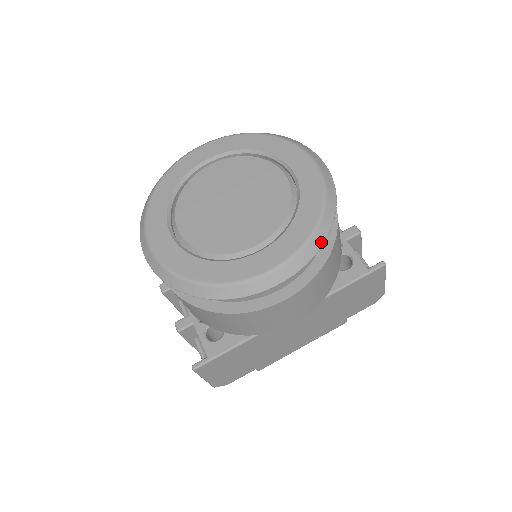
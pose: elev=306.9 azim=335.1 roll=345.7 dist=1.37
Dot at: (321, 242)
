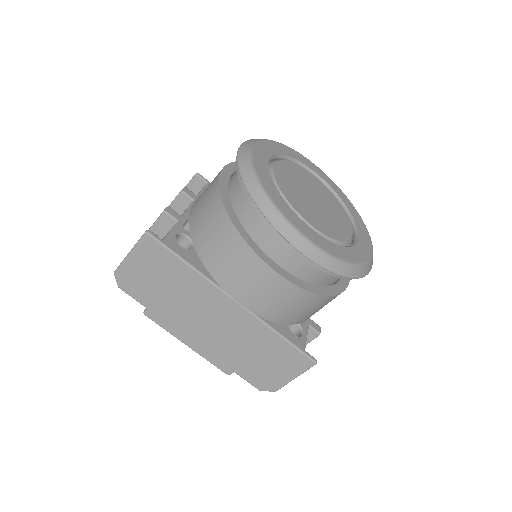
Dot at: (340, 272)
